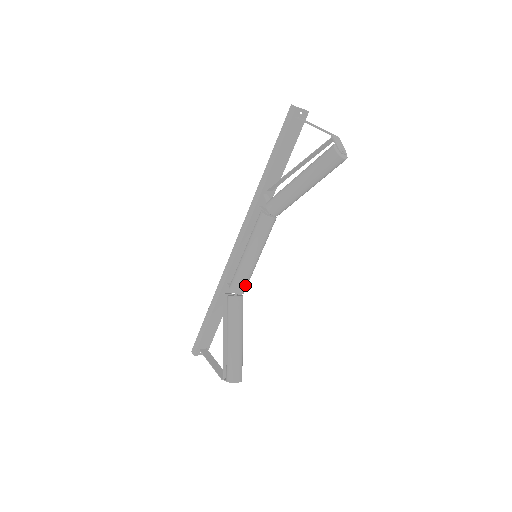
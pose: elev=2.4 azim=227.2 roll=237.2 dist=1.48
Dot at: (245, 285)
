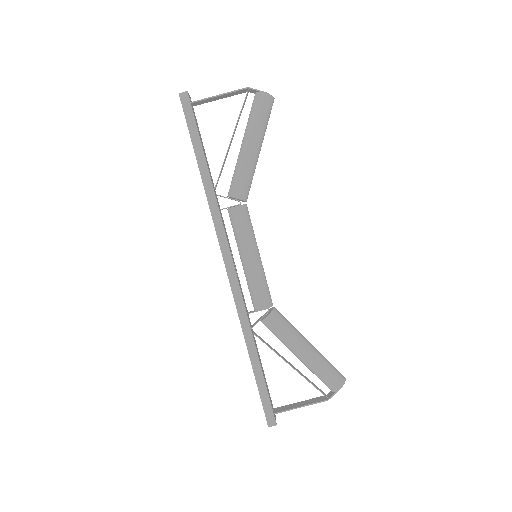
Dot at: (269, 292)
